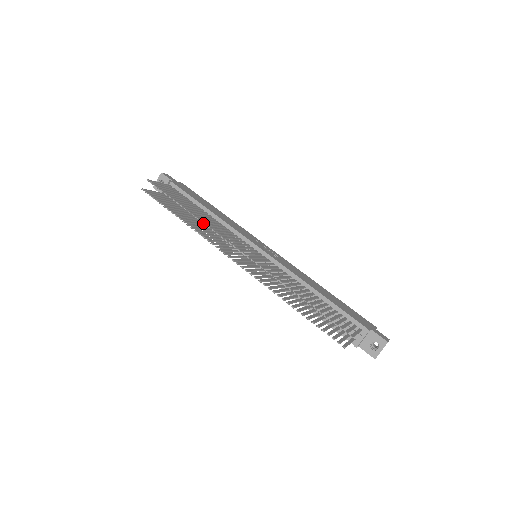
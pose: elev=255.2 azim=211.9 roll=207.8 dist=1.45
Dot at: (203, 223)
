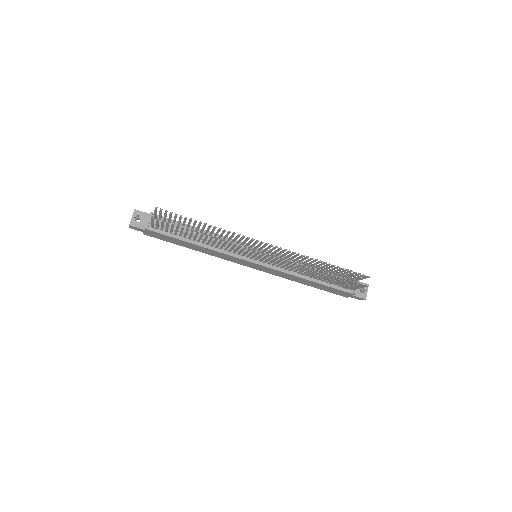
Dot at: (202, 241)
